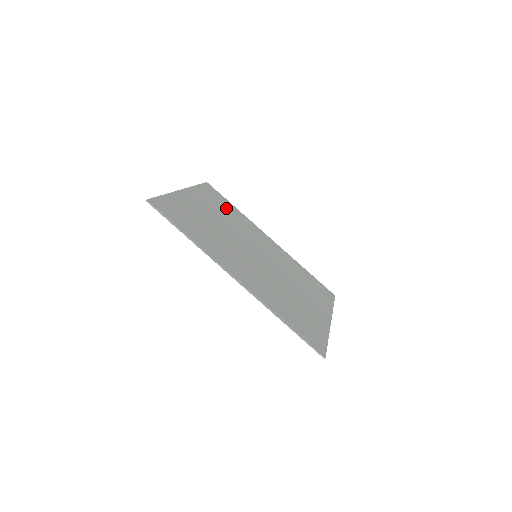
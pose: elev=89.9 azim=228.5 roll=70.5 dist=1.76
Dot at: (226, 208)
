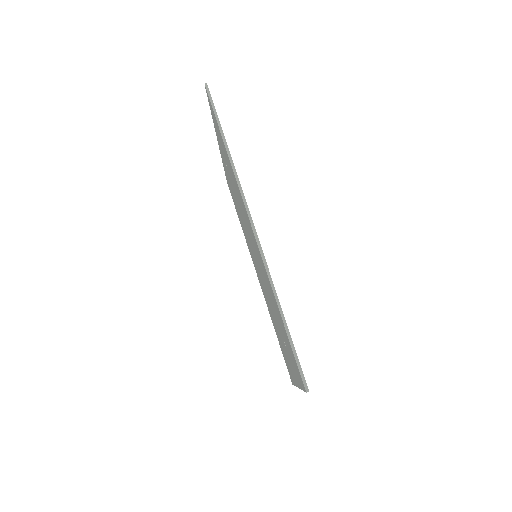
Dot at: occluded
